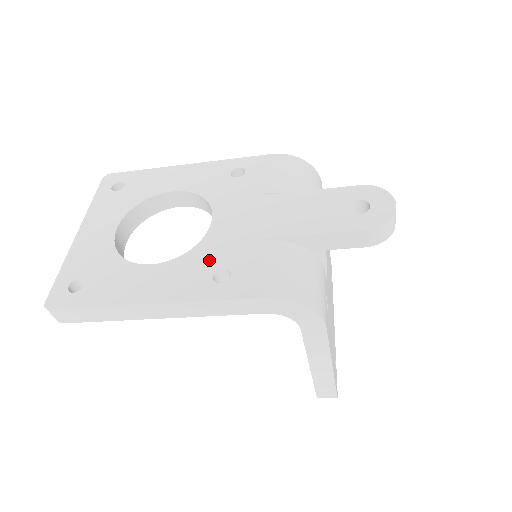
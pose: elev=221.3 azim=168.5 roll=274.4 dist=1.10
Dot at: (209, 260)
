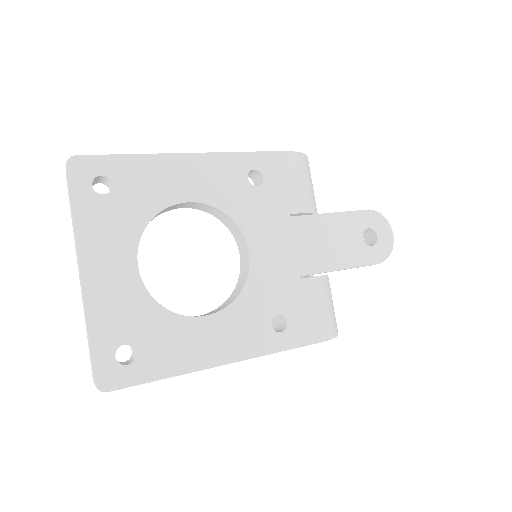
Dot at: (263, 306)
